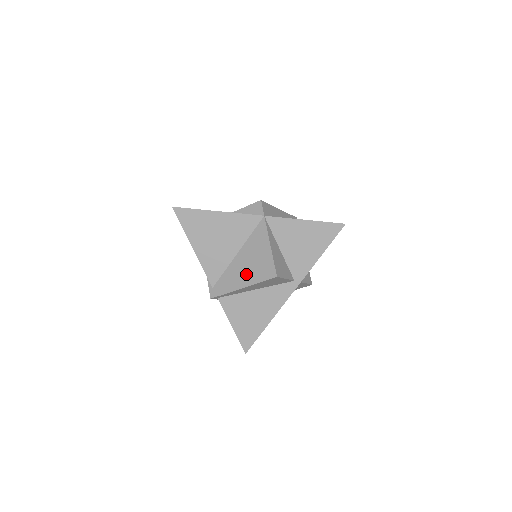
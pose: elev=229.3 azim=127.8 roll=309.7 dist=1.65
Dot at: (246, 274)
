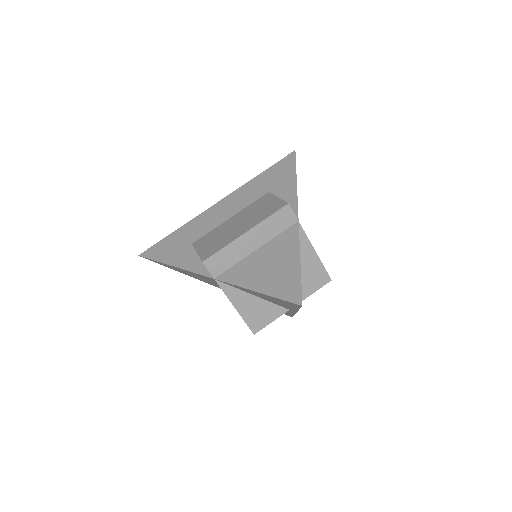
Dot at: occluded
